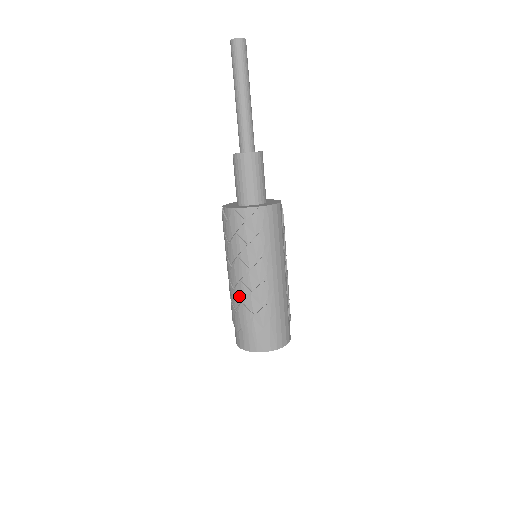
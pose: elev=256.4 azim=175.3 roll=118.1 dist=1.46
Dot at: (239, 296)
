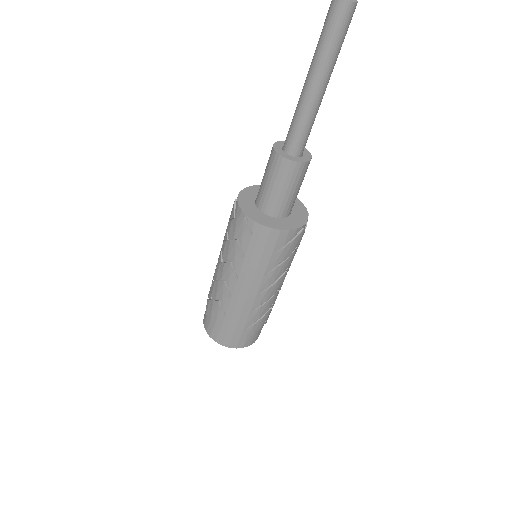
Dot at: occluded
